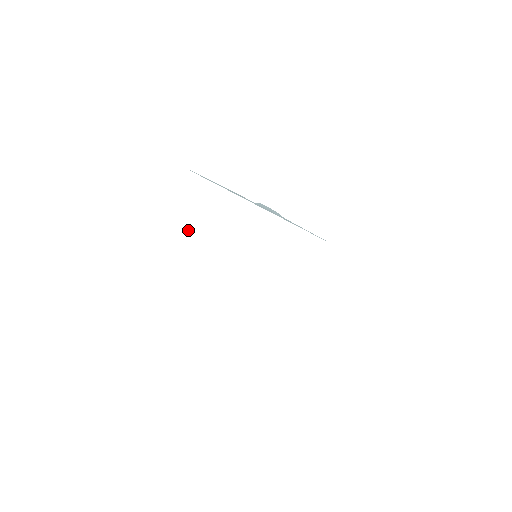
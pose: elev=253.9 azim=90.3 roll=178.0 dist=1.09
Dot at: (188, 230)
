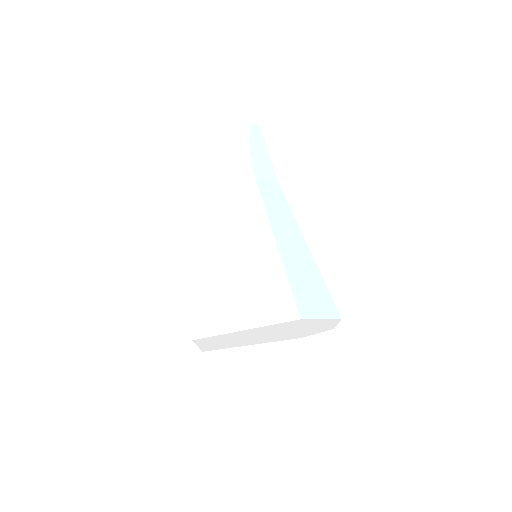
Dot at: (219, 342)
